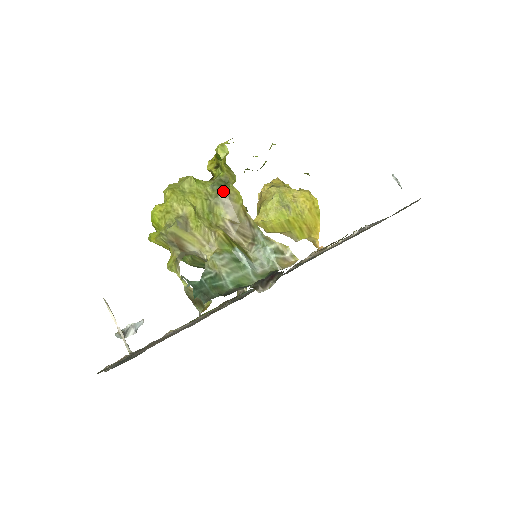
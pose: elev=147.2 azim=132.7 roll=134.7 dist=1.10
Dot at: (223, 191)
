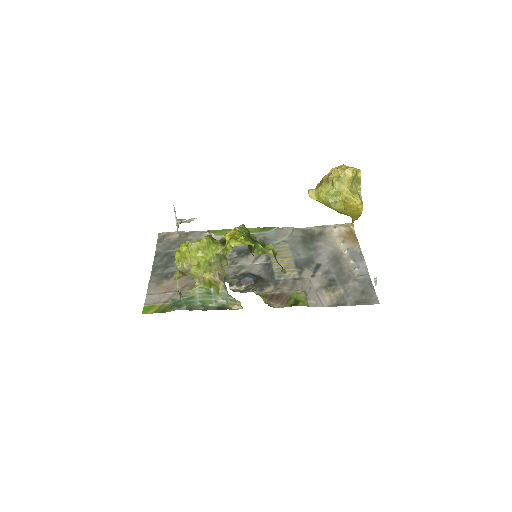
Dot at: (220, 263)
